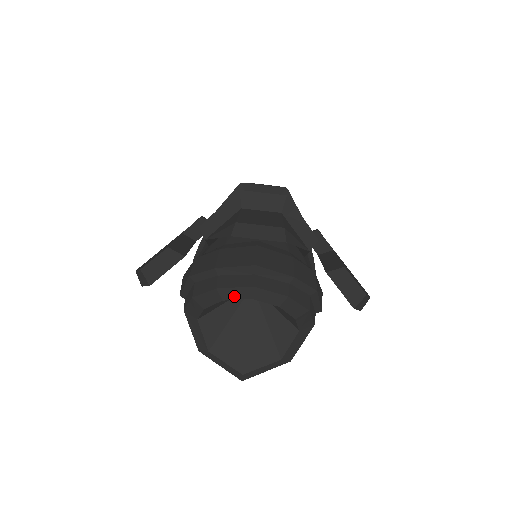
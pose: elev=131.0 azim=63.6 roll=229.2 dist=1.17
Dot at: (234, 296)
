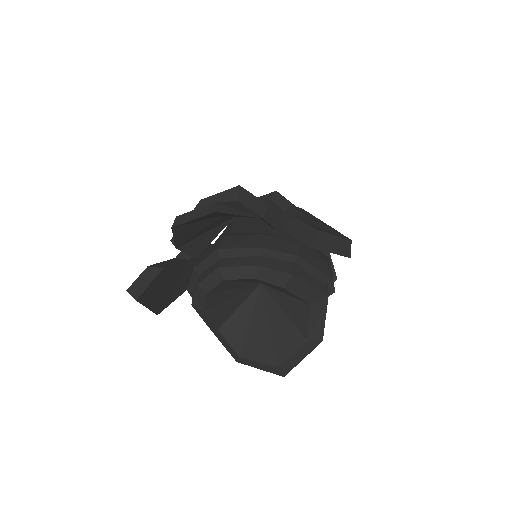
Dot at: (211, 285)
